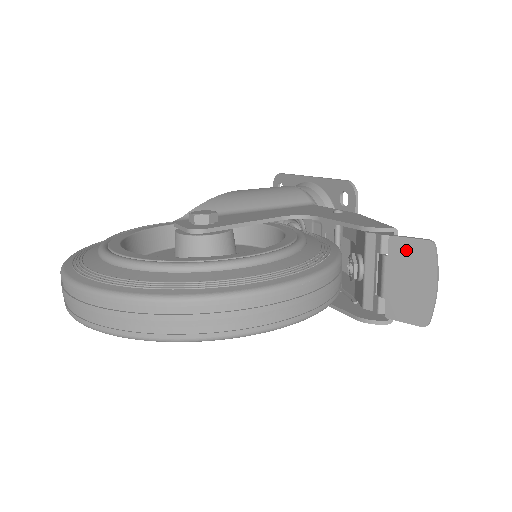
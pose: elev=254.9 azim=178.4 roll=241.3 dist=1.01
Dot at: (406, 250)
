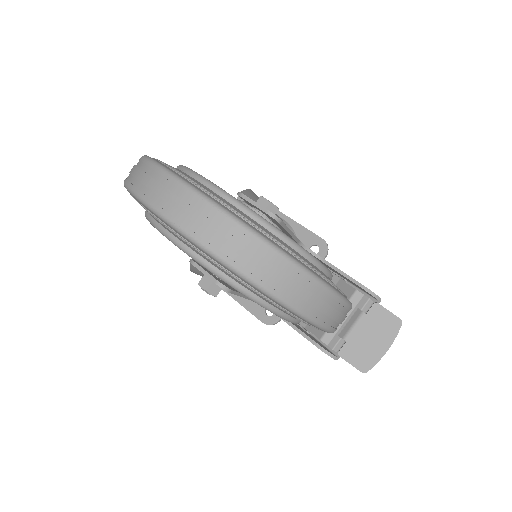
Dot at: (382, 317)
